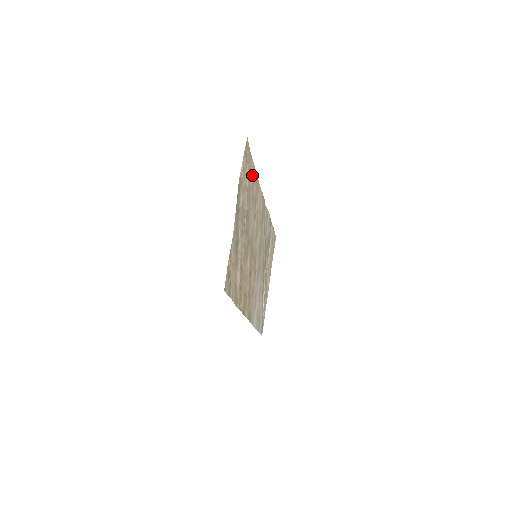
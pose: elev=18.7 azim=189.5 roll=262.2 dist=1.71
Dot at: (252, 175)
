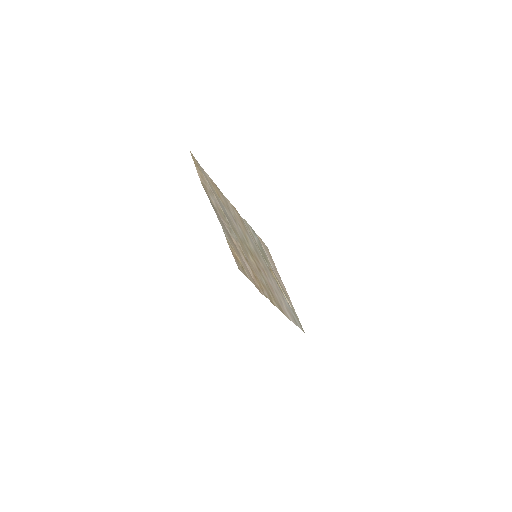
Dot at: (212, 185)
